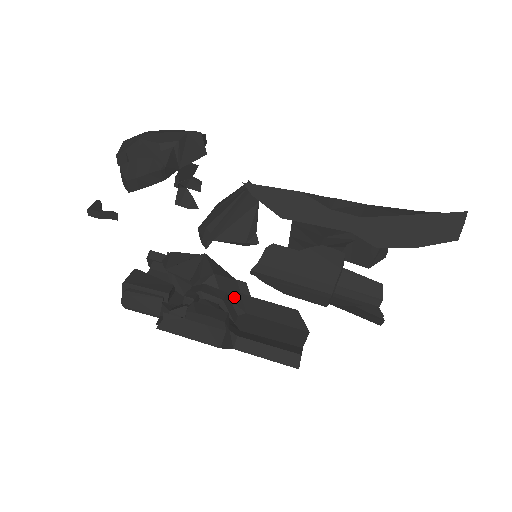
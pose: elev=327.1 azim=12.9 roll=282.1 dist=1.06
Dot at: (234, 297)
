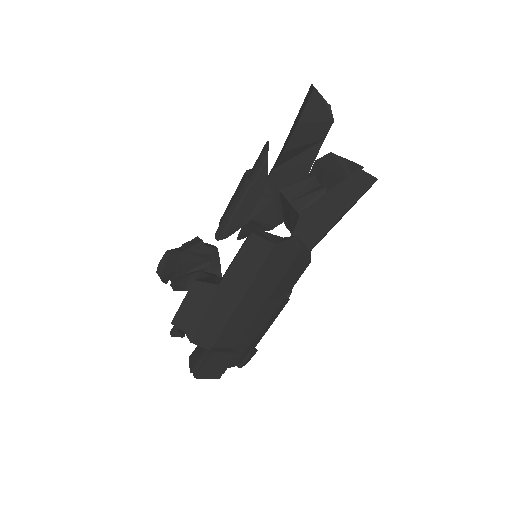
Dot at: occluded
